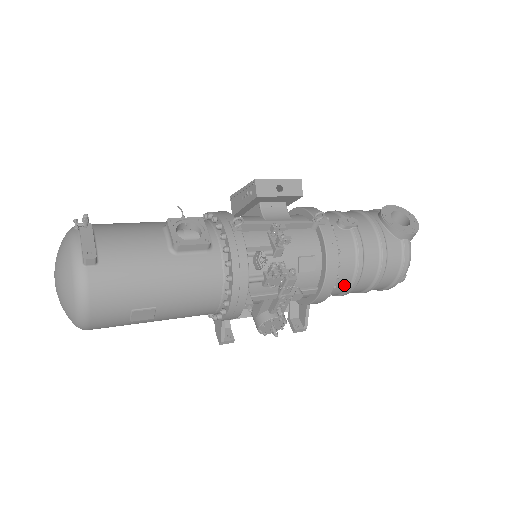
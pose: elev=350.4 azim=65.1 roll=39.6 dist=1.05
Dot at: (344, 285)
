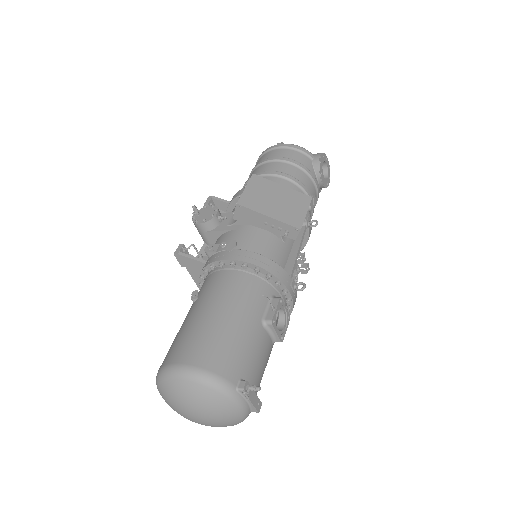
Dot at: occluded
